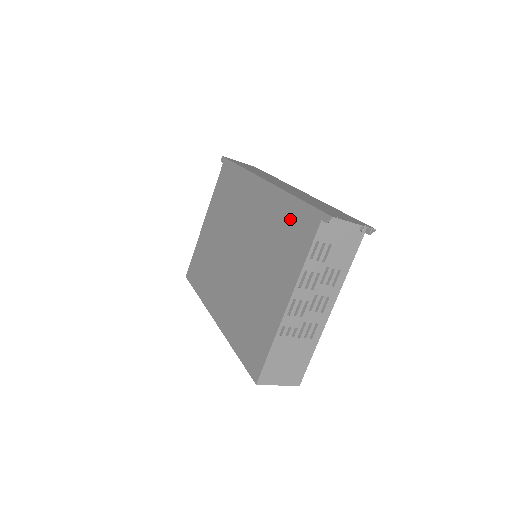
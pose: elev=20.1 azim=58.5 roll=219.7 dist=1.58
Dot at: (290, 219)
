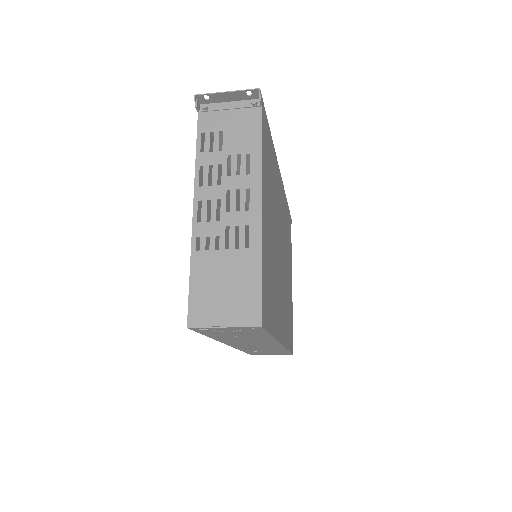
Dot at: occluded
